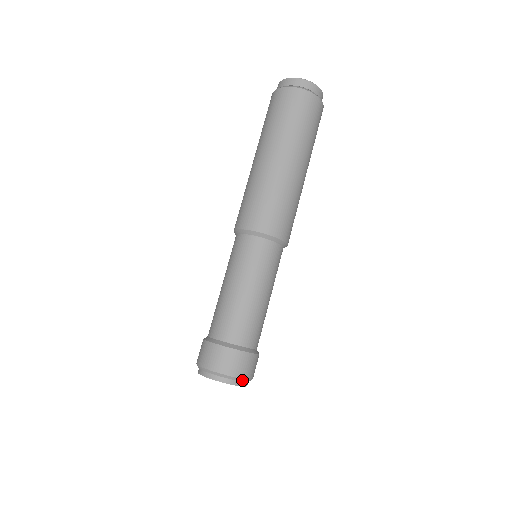
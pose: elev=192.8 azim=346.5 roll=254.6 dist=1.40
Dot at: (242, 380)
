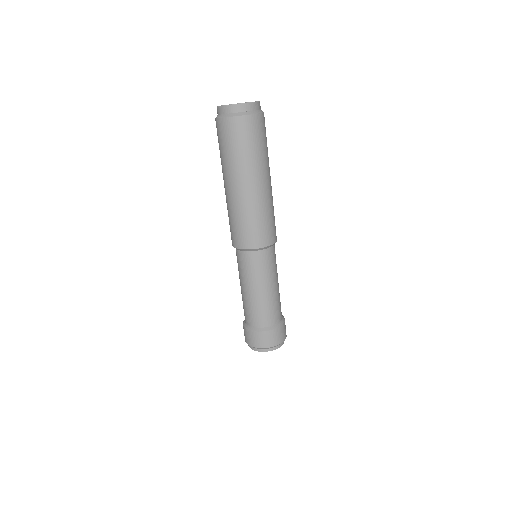
Dot at: occluded
